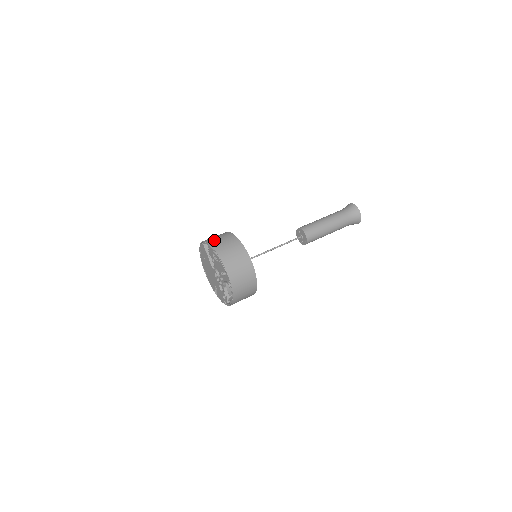
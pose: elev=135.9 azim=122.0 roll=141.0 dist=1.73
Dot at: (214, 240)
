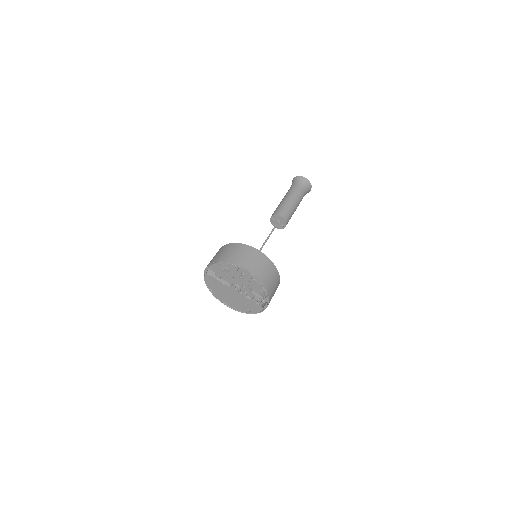
Dot at: (213, 259)
